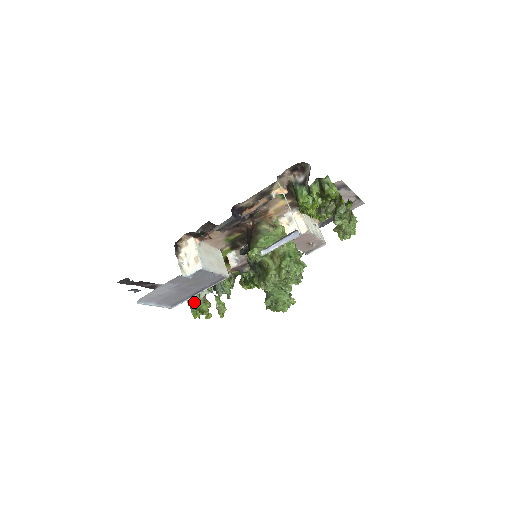
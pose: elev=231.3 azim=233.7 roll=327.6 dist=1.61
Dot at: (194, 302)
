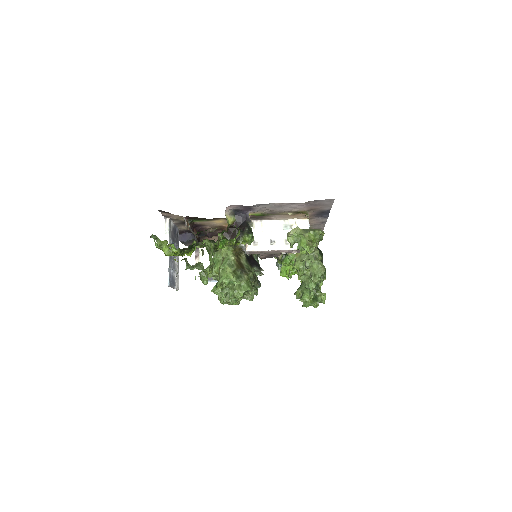
Dot at: occluded
